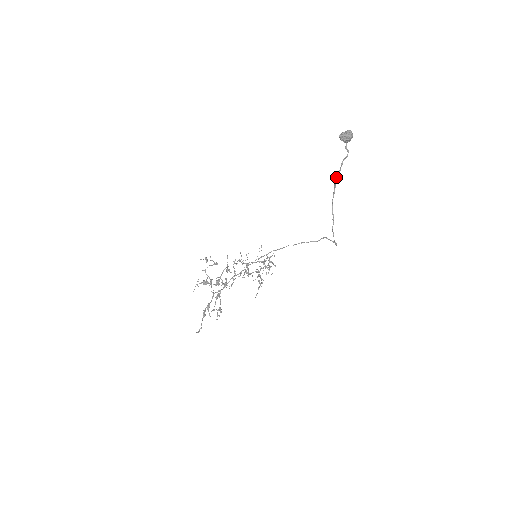
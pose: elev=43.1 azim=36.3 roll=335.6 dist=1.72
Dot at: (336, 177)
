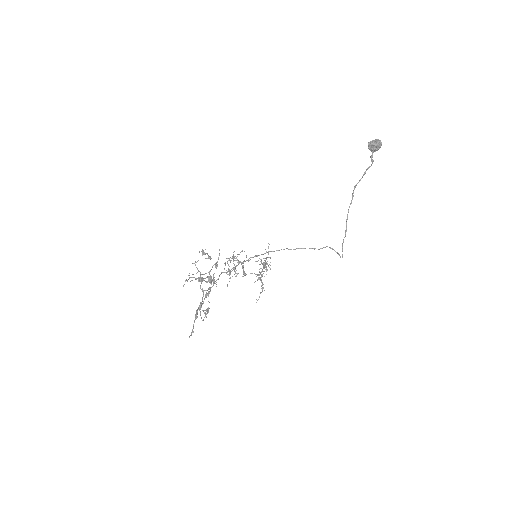
Dot at: occluded
